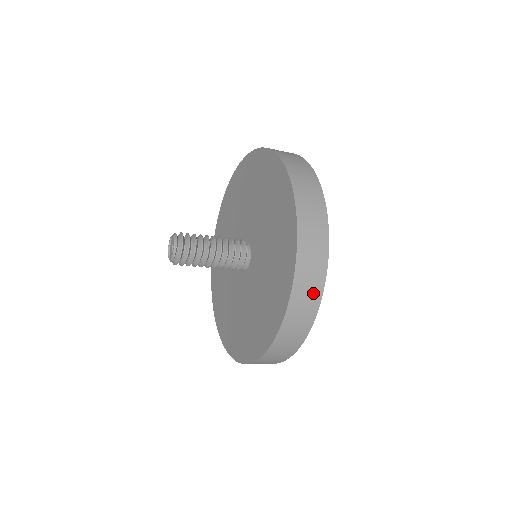
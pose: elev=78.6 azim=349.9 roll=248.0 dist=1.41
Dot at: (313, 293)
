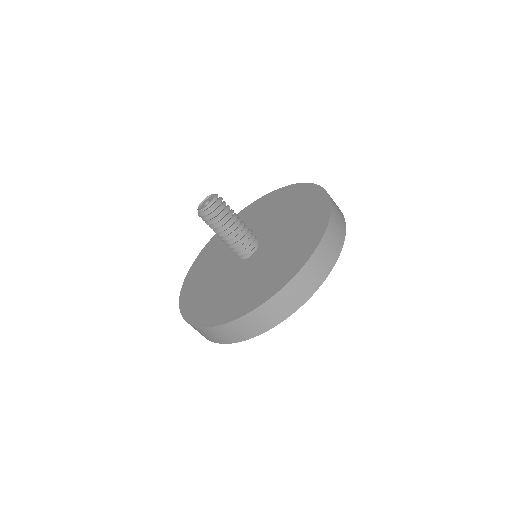
Dot at: (268, 322)
